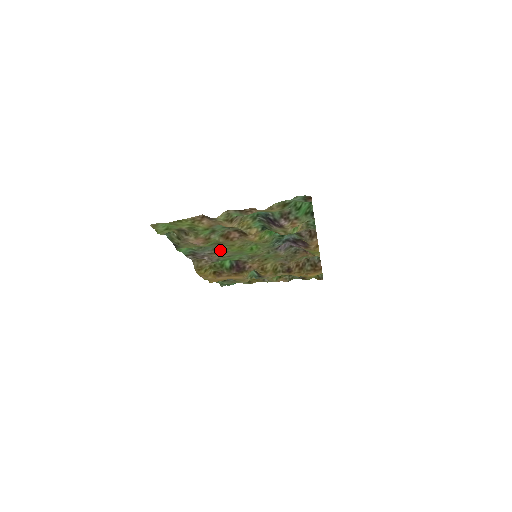
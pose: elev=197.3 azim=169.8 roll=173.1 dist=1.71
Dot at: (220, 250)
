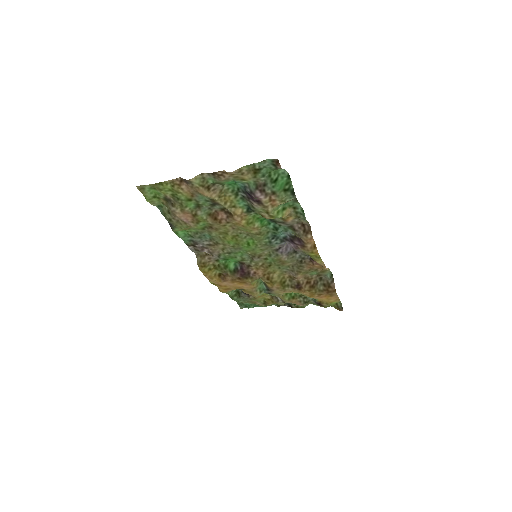
Dot at: (217, 241)
